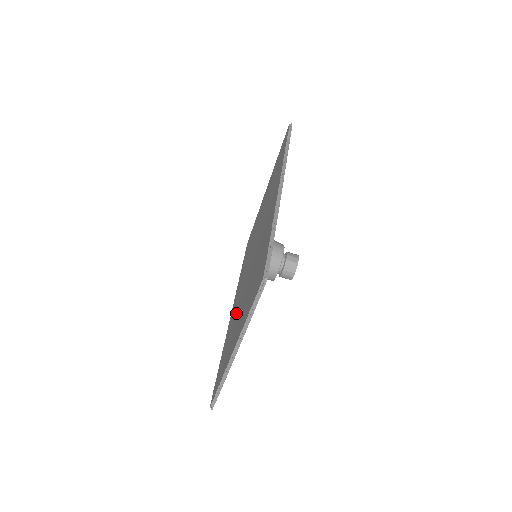
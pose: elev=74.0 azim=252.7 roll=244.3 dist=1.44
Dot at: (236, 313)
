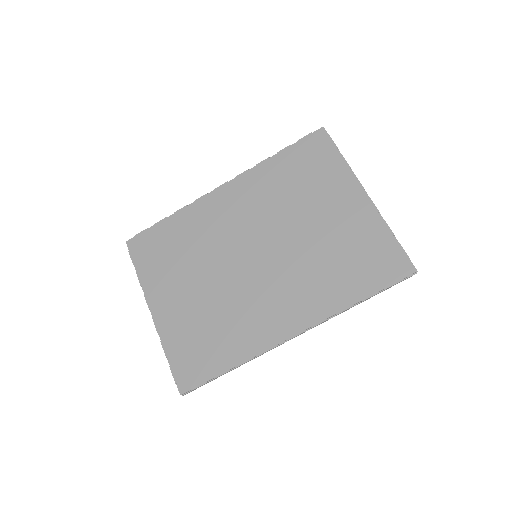
Dot at: (199, 253)
